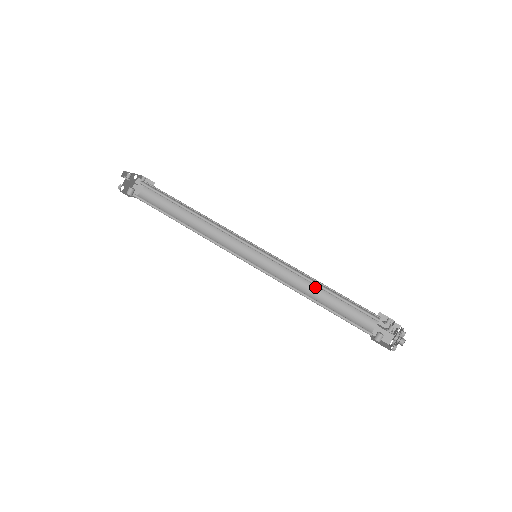
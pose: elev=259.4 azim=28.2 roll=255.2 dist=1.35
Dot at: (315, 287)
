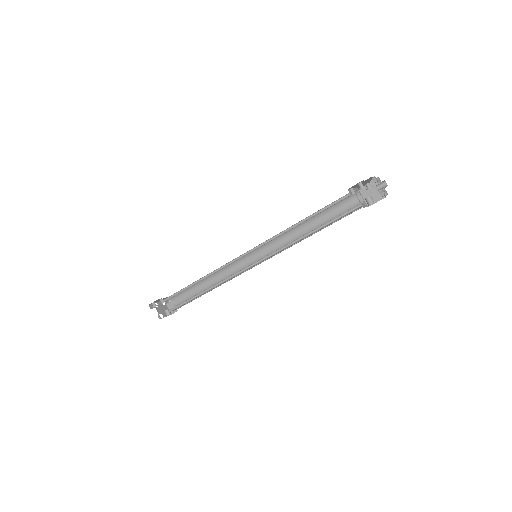
Dot at: (306, 227)
